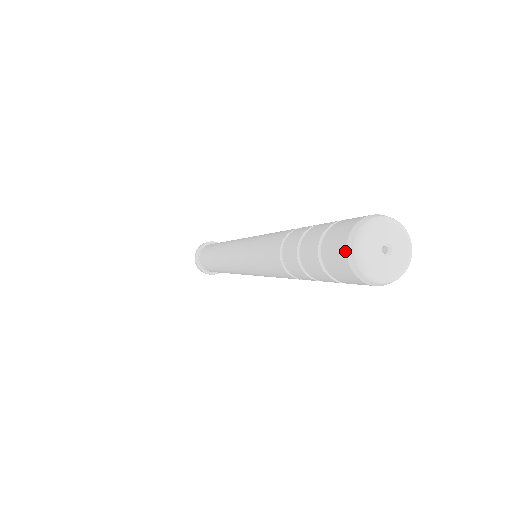
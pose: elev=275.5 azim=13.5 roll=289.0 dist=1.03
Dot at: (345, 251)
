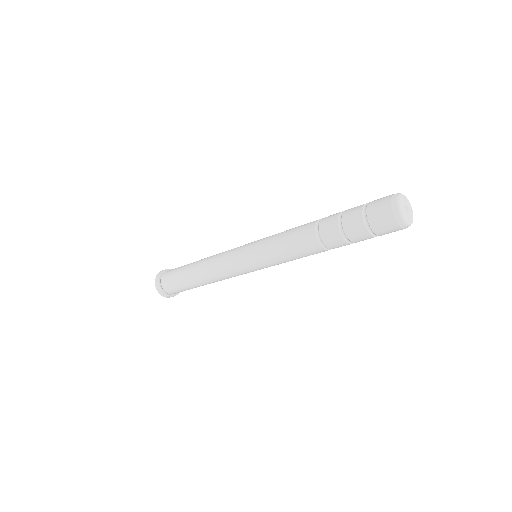
Dot at: (401, 229)
